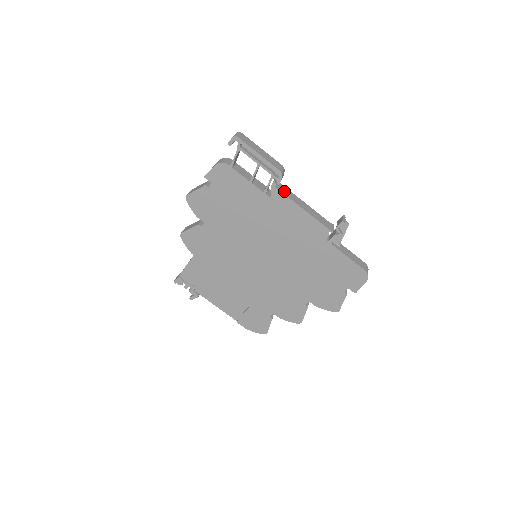
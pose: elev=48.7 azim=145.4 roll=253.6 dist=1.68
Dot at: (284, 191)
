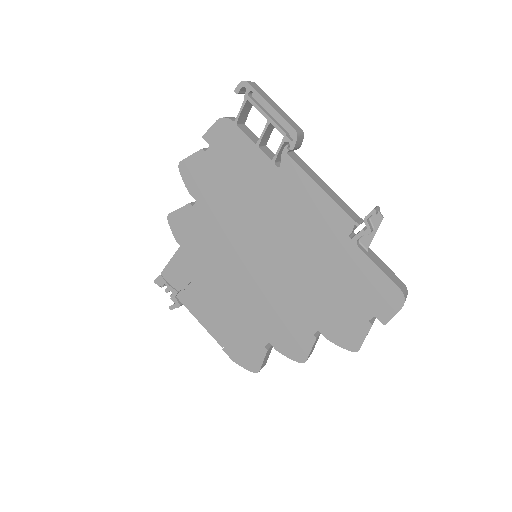
Dot at: (299, 162)
